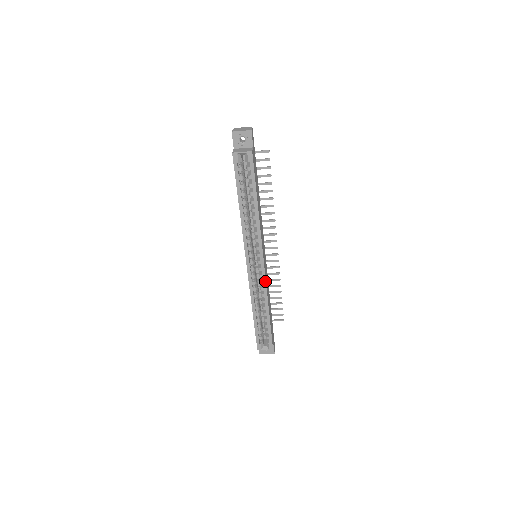
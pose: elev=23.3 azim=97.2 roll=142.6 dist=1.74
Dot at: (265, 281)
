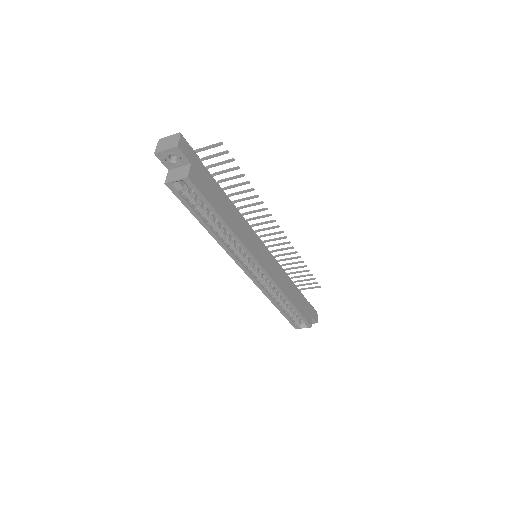
Dot at: (274, 282)
